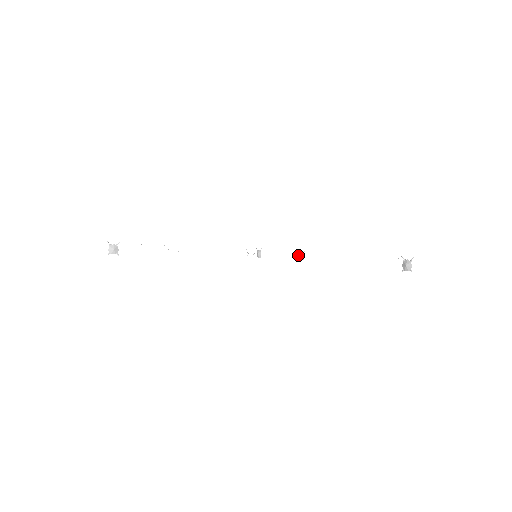
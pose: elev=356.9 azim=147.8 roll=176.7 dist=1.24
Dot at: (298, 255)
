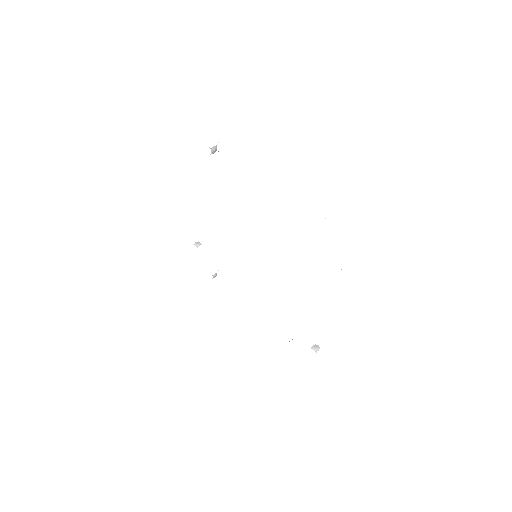
Dot at: (314, 345)
